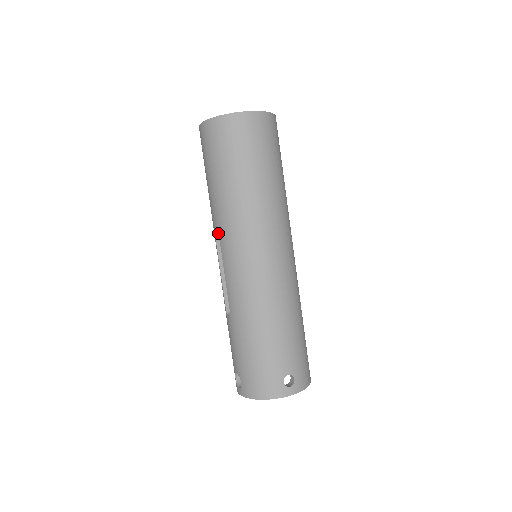
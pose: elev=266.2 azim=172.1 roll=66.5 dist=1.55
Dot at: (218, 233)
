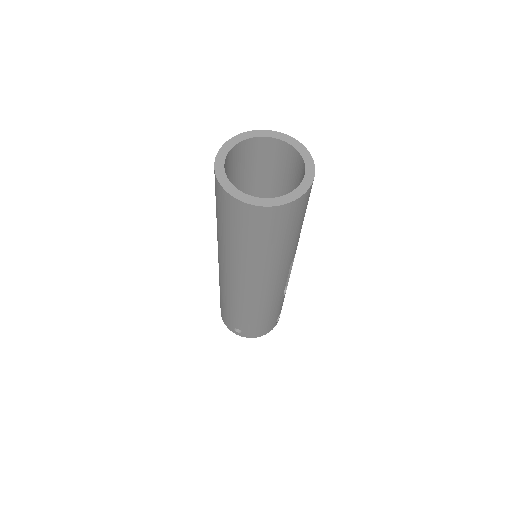
Dot at: occluded
